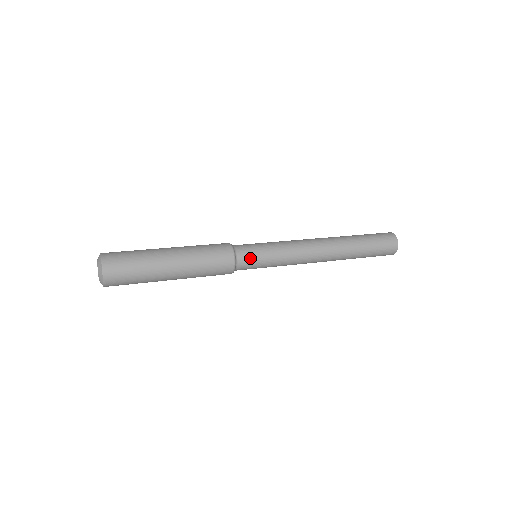
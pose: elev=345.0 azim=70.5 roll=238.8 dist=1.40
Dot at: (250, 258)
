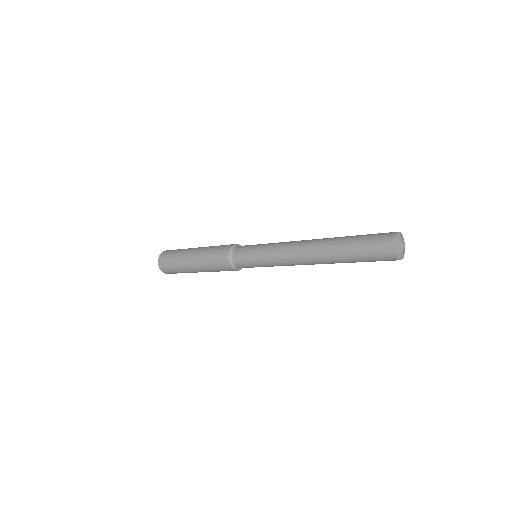
Dot at: (243, 249)
